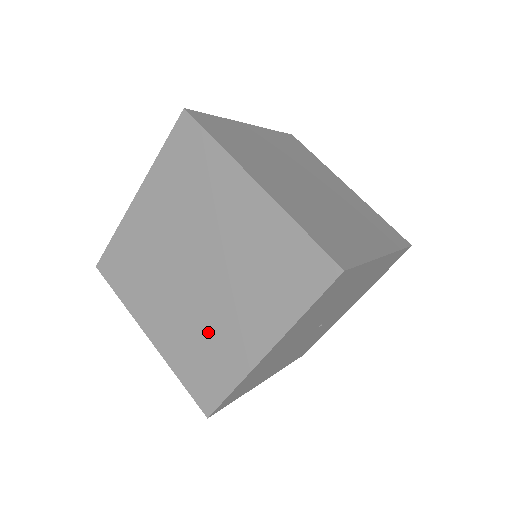
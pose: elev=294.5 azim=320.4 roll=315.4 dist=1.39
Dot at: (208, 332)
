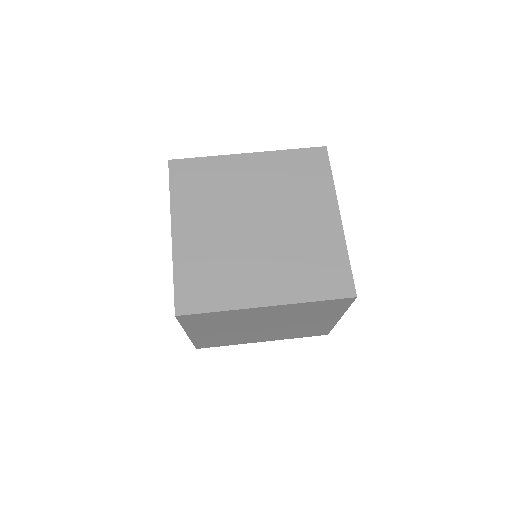
Dot at: (298, 329)
